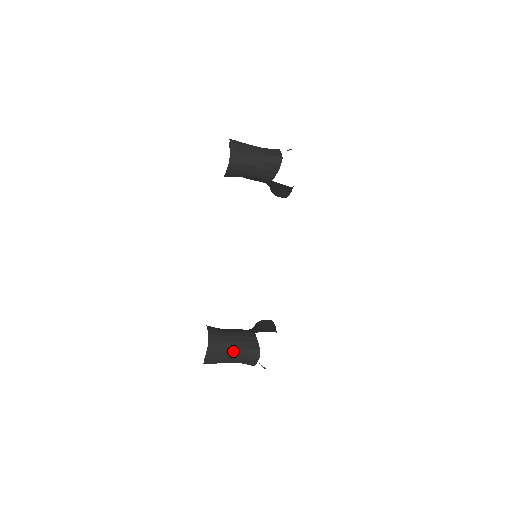
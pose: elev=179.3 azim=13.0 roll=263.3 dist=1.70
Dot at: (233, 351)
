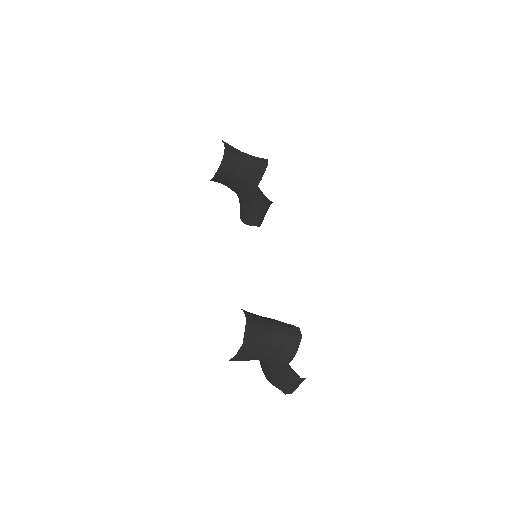
Dot at: (272, 329)
